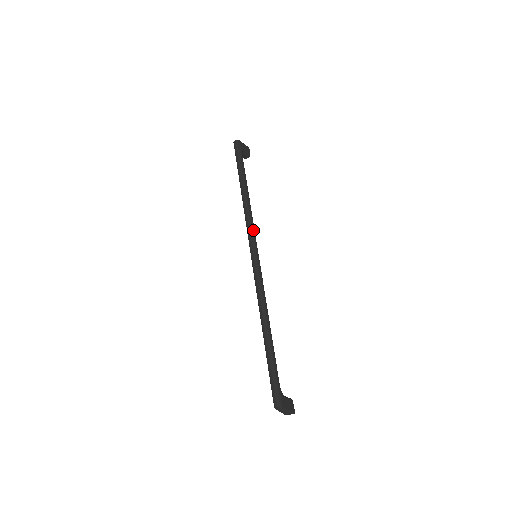
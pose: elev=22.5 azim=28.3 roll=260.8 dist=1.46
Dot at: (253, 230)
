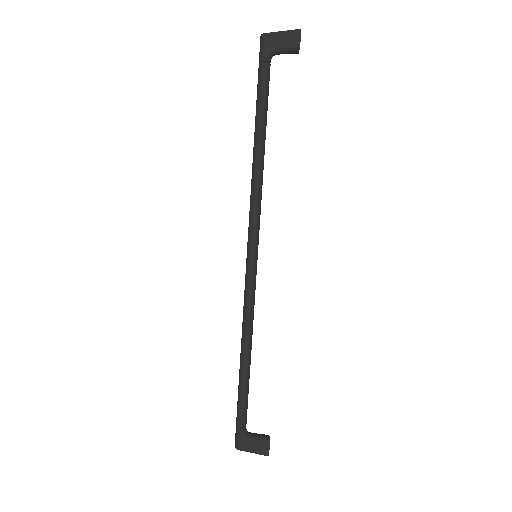
Dot at: (252, 218)
